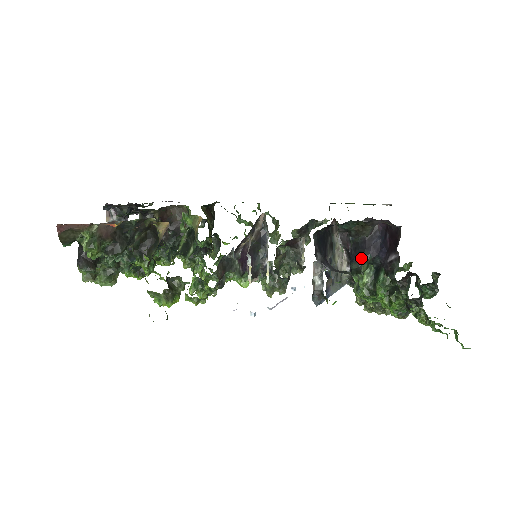
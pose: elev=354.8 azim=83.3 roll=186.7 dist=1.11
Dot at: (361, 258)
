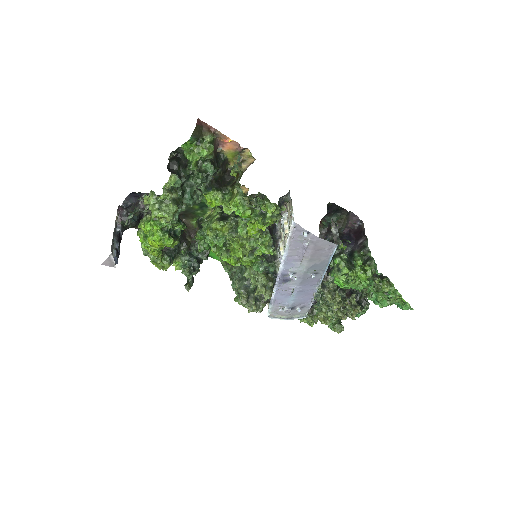
Dot at: occluded
